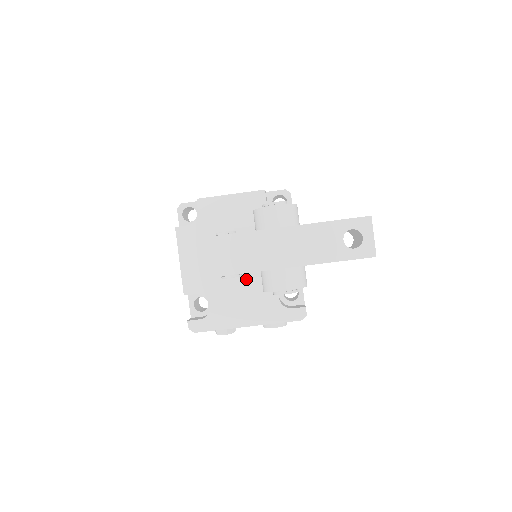
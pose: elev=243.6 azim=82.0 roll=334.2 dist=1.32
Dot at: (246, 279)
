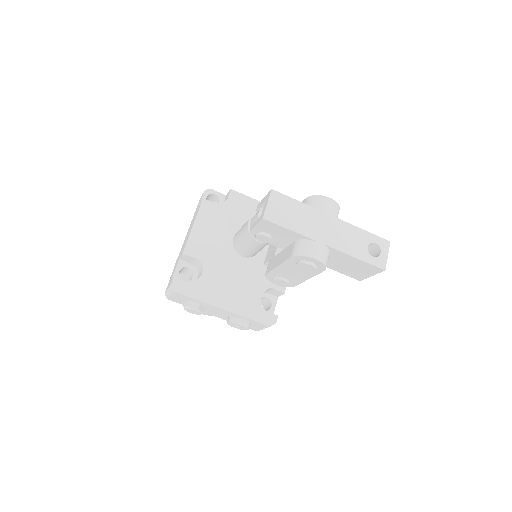
Dot at: (244, 266)
